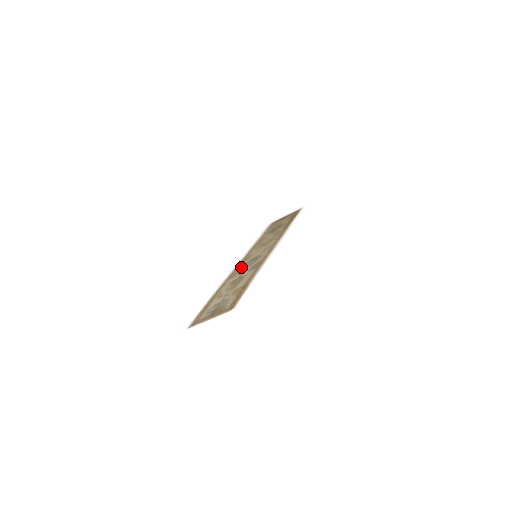
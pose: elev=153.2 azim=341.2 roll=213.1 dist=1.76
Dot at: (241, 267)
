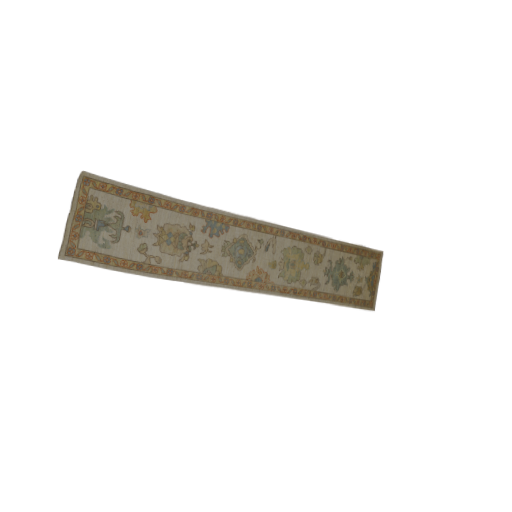
Dot at: (230, 269)
